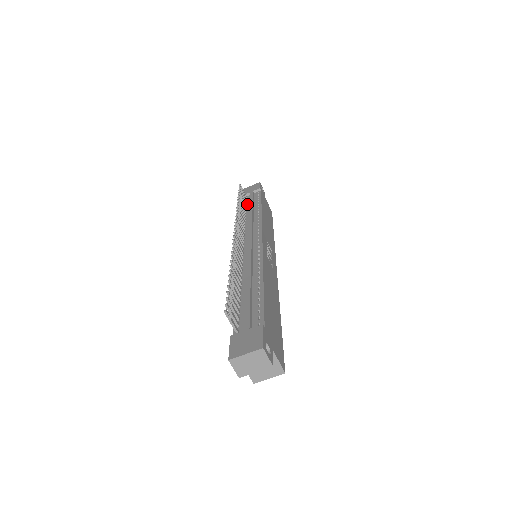
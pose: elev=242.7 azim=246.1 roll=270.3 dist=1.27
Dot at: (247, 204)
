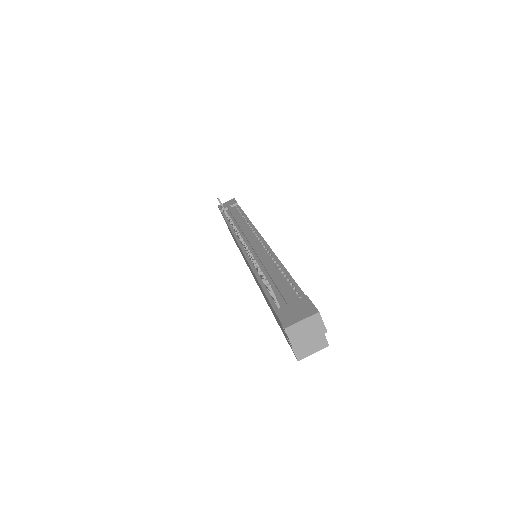
Dot at: occluded
